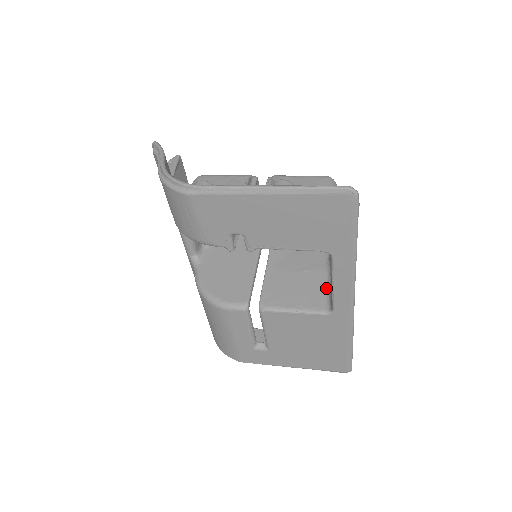
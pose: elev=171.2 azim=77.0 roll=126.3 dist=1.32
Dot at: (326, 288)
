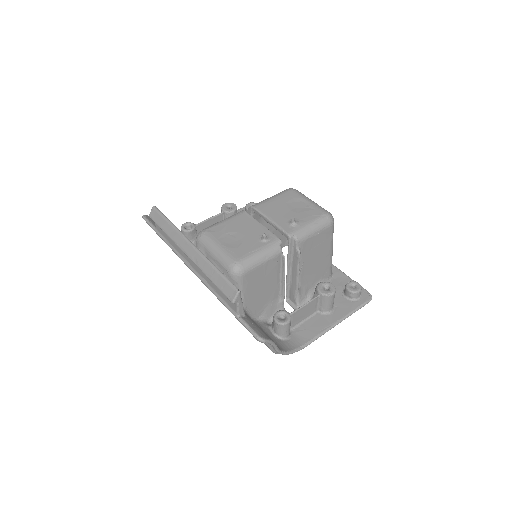
Dot at: occluded
